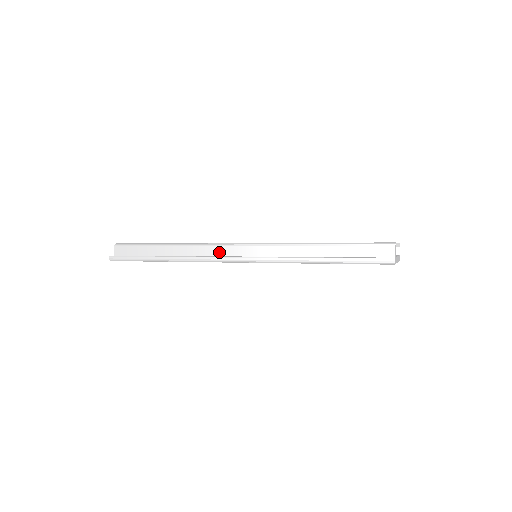
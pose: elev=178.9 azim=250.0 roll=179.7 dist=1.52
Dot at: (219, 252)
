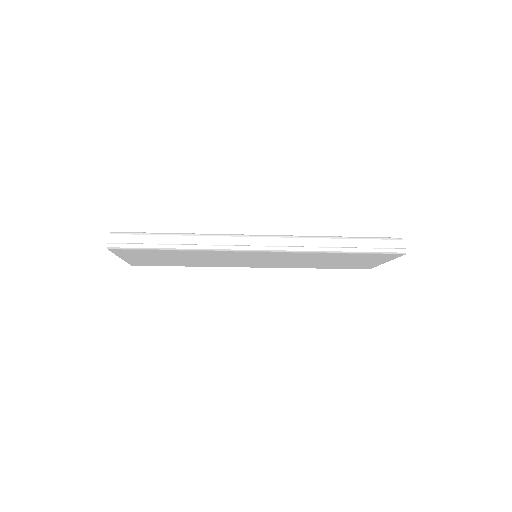
Dot at: (239, 242)
